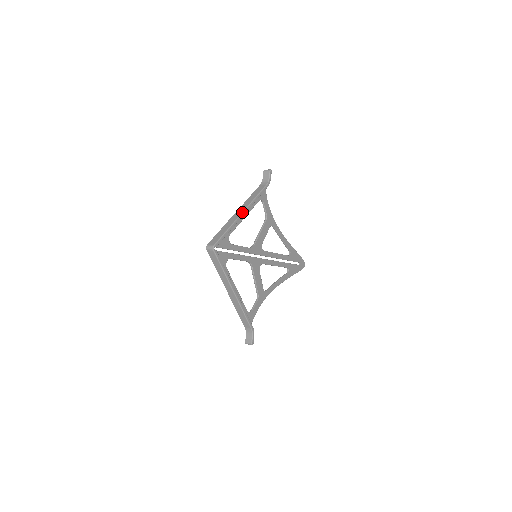
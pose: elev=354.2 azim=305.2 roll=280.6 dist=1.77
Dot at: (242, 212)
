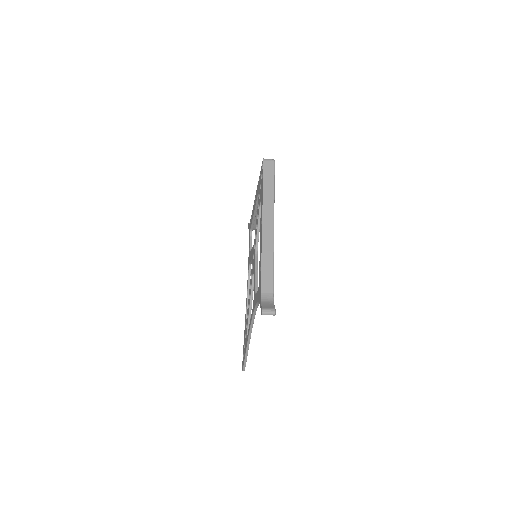
Dot at: occluded
